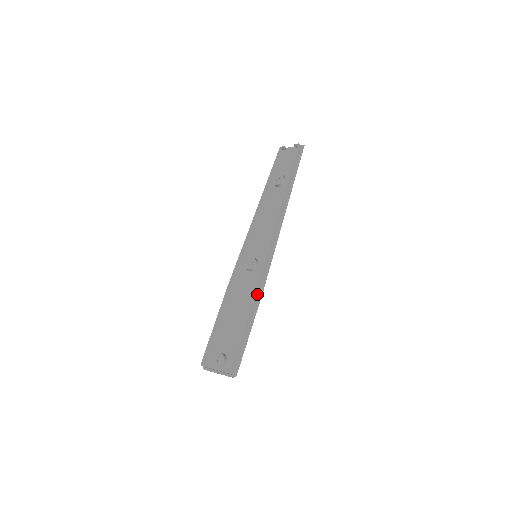
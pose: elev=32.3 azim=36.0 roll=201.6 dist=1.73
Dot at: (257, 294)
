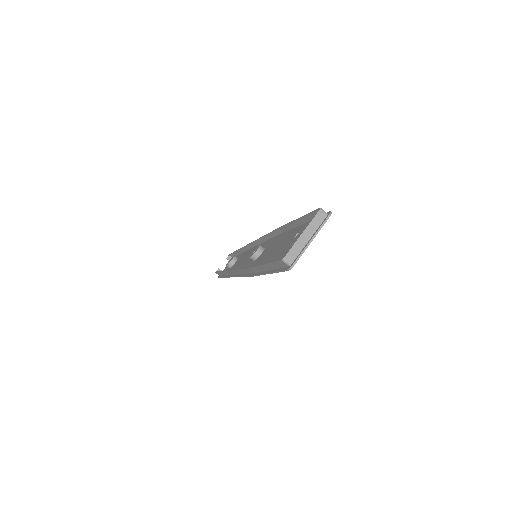
Dot at: (283, 229)
